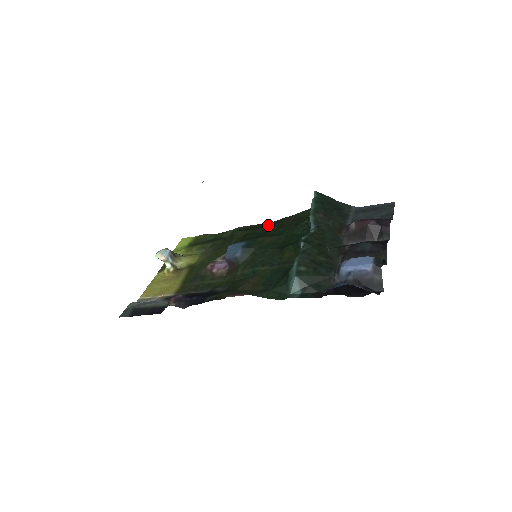
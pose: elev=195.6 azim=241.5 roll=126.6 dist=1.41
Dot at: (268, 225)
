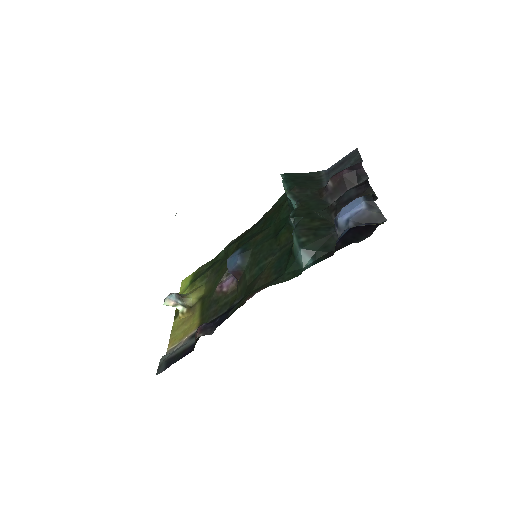
Dot at: (254, 227)
